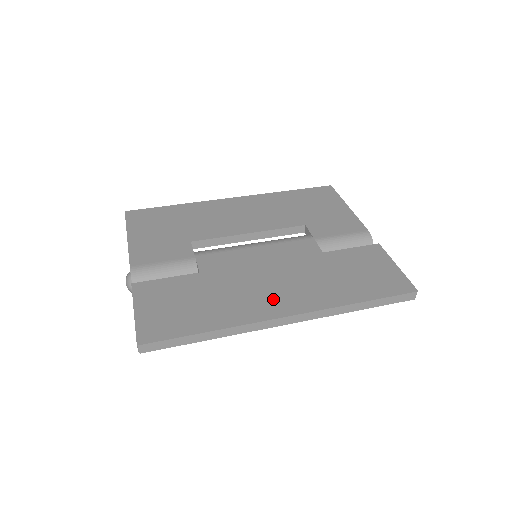
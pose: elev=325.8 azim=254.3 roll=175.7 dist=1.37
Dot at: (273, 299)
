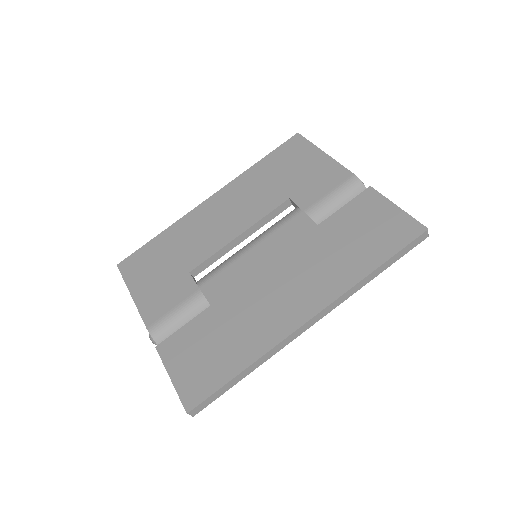
Dot at: (289, 305)
